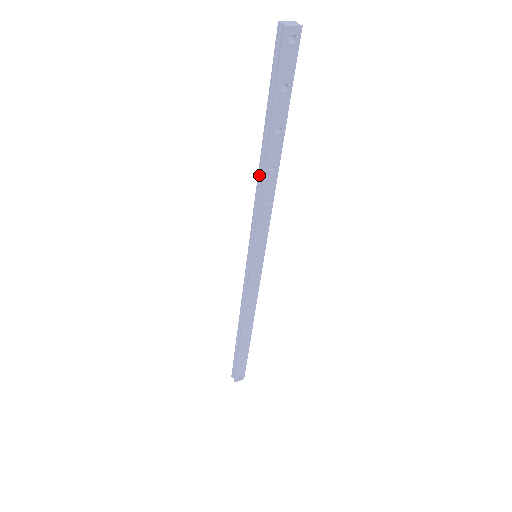
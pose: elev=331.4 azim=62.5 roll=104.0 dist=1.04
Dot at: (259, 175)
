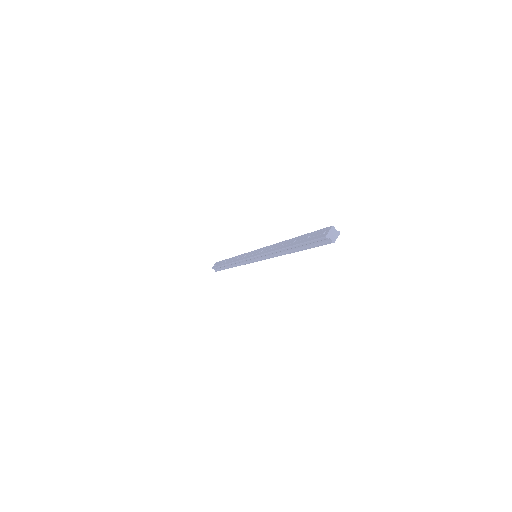
Dot at: (278, 252)
